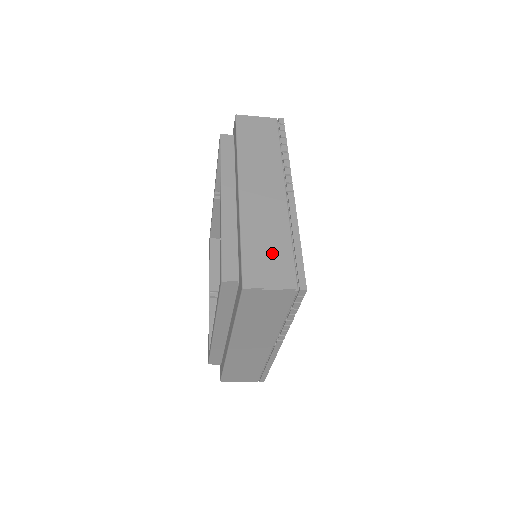
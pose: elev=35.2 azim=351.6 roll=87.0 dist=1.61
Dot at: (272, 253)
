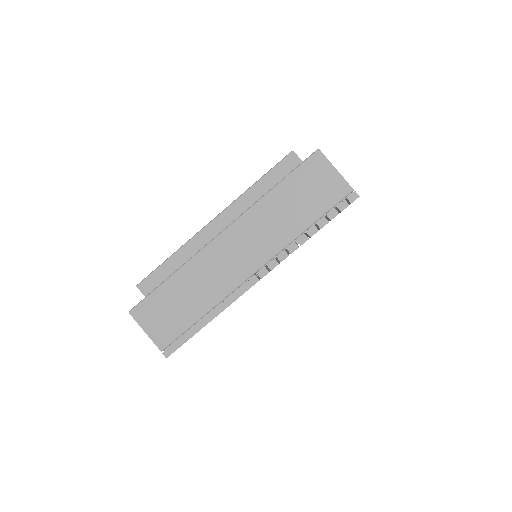
Dot at: occluded
